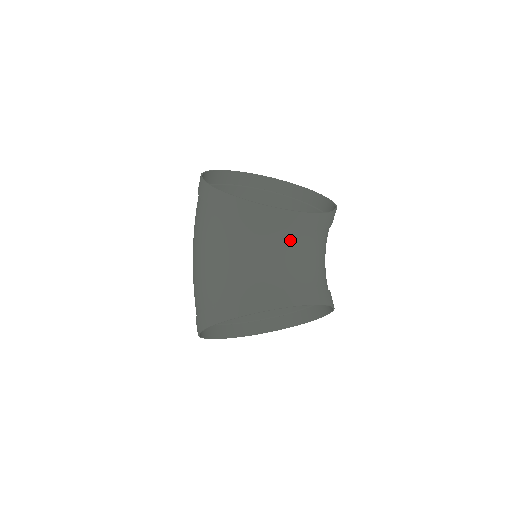
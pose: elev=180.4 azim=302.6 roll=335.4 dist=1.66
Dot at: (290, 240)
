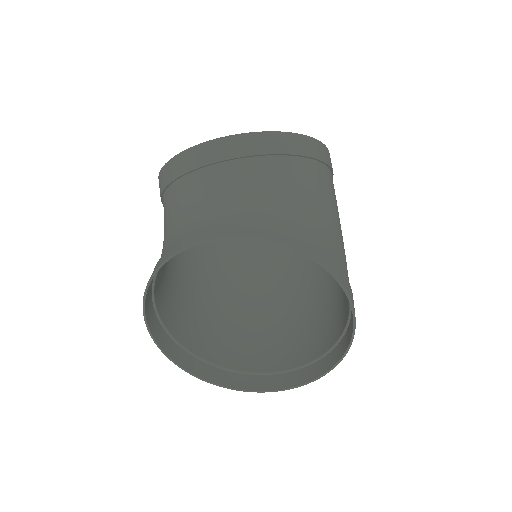
Dot at: (202, 183)
